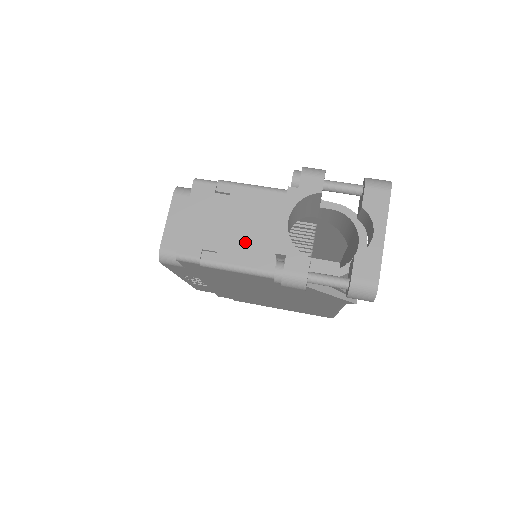
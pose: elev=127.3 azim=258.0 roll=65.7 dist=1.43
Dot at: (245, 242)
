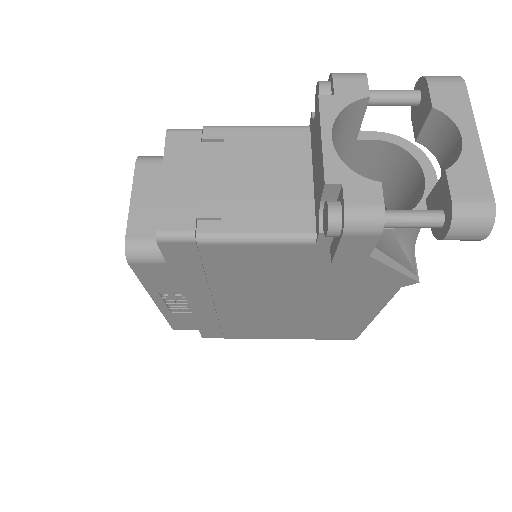
Dot at: (260, 198)
